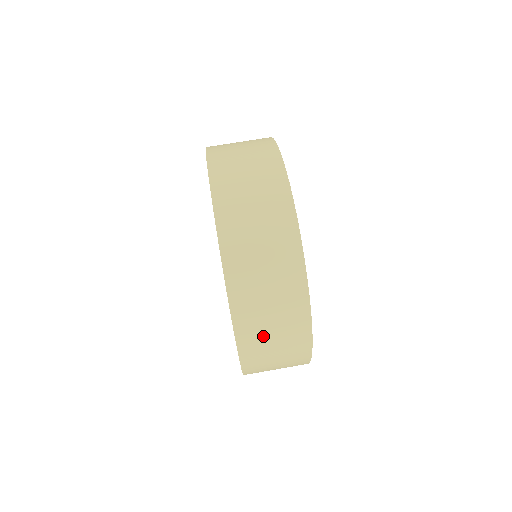
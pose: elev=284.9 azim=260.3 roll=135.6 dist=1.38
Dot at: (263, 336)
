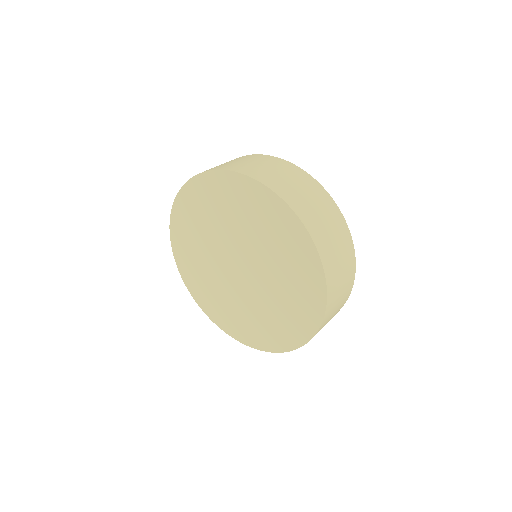
Dot at: (260, 169)
